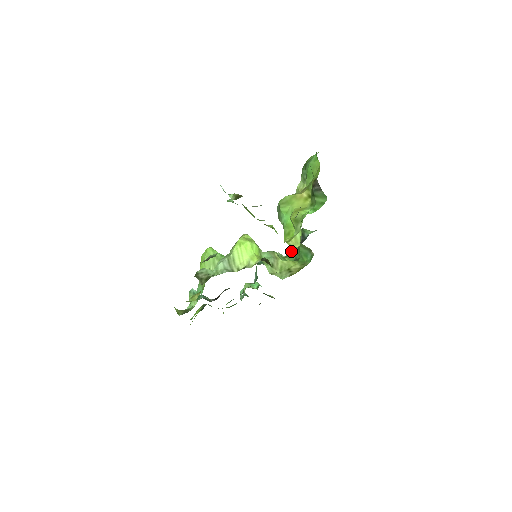
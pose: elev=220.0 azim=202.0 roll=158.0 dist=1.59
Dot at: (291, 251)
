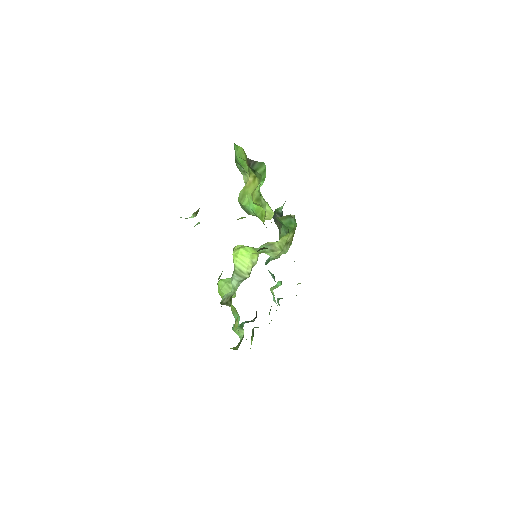
Dot at: (280, 232)
